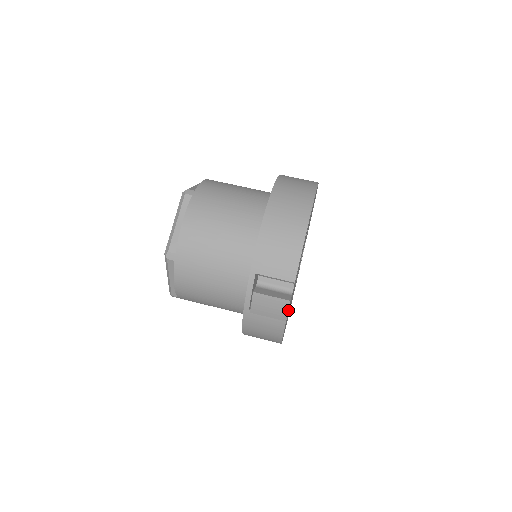
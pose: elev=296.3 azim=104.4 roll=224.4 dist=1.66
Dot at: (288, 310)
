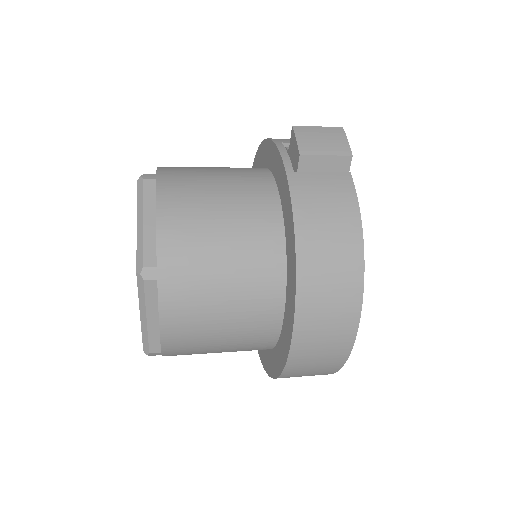
Dot at: occluded
